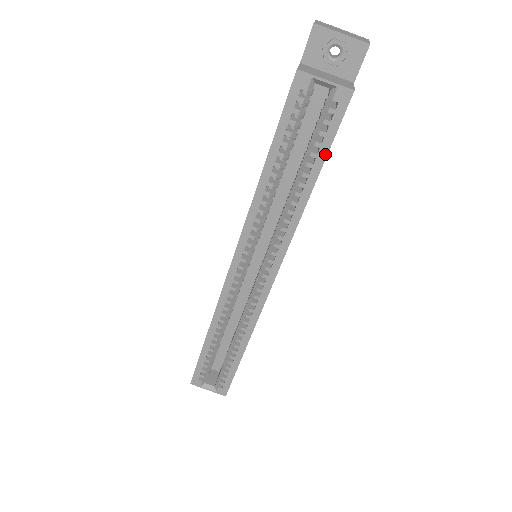
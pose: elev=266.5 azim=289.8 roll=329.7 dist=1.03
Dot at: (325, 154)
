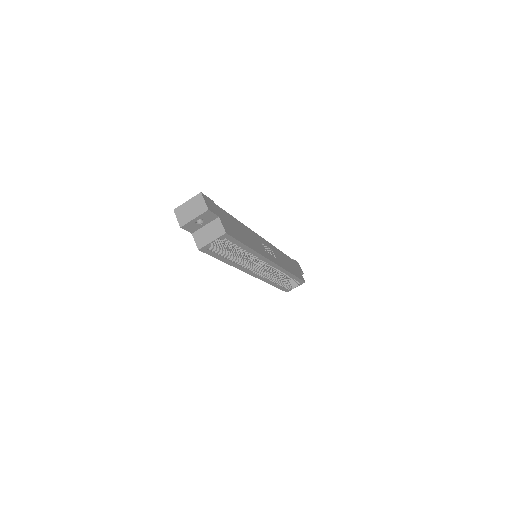
Dot at: (241, 244)
